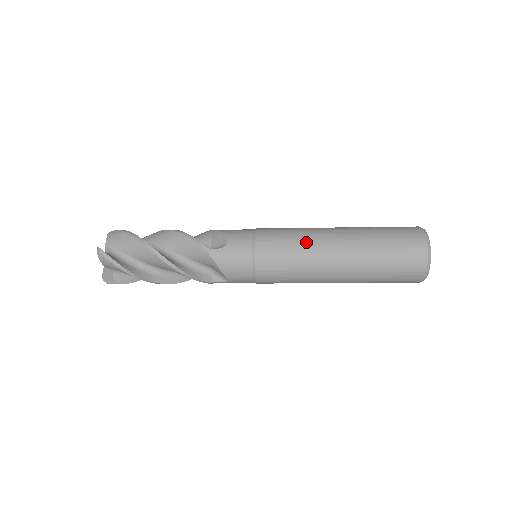
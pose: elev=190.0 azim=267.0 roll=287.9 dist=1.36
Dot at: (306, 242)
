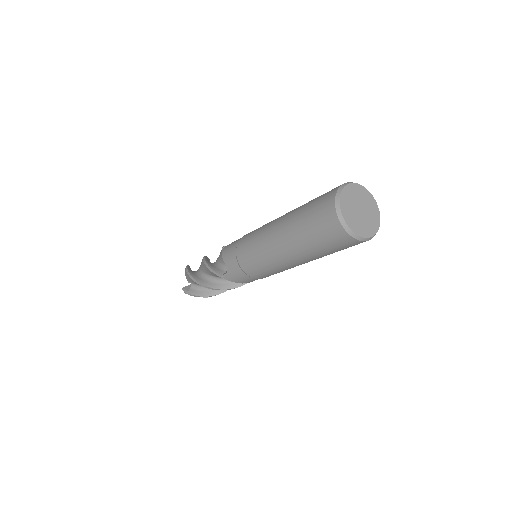
Dot at: (263, 252)
